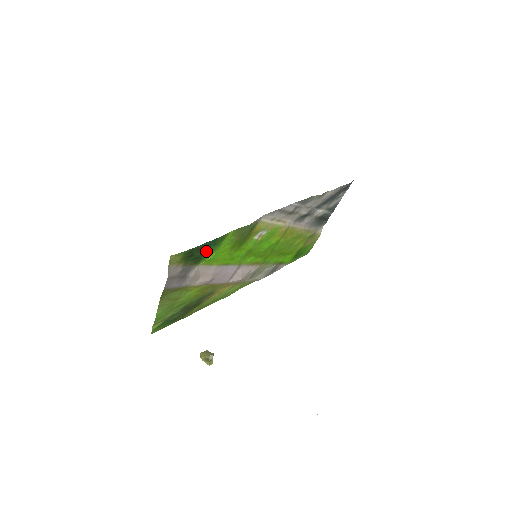
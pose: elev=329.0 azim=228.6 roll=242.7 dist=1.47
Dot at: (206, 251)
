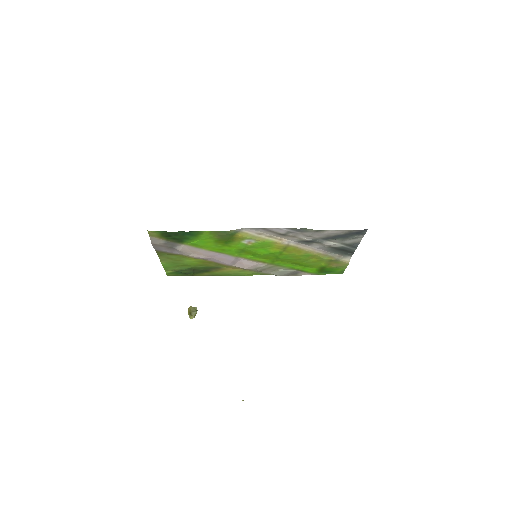
Dot at: (185, 237)
